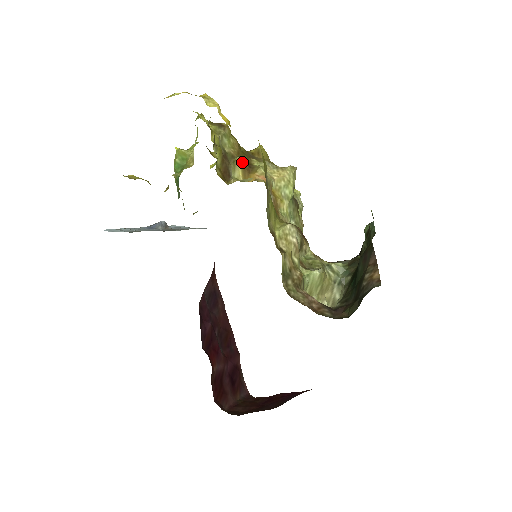
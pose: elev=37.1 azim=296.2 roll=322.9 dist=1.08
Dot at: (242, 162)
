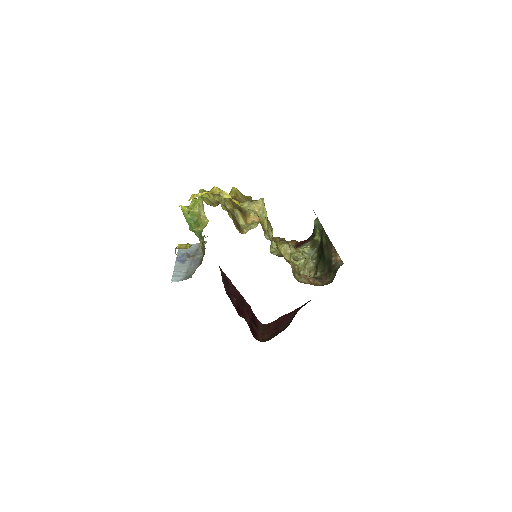
Dot at: (240, 212)
